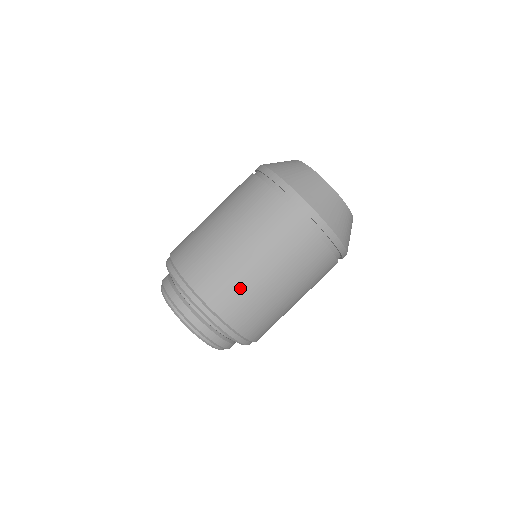
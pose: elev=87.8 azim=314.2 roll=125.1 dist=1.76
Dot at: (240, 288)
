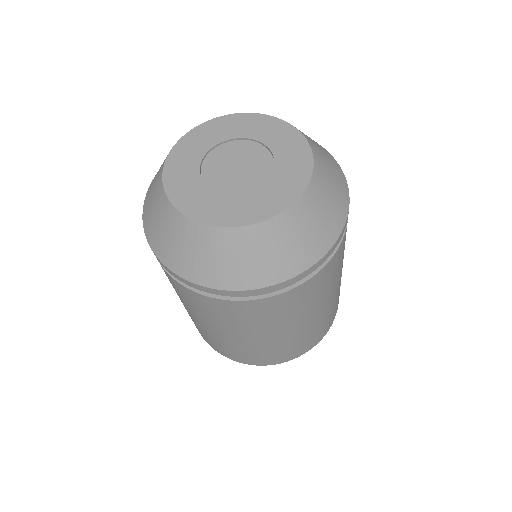
Dot at: (238, 350)
